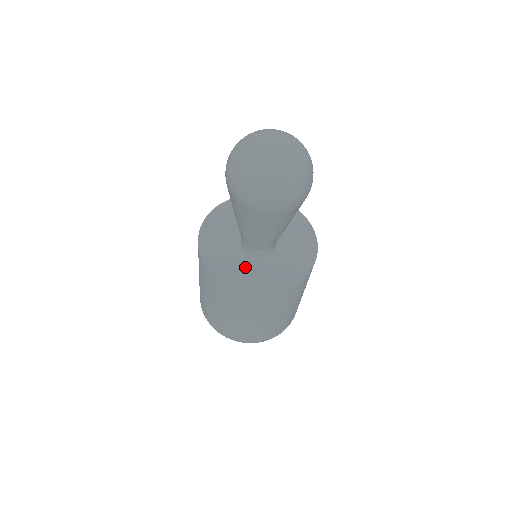
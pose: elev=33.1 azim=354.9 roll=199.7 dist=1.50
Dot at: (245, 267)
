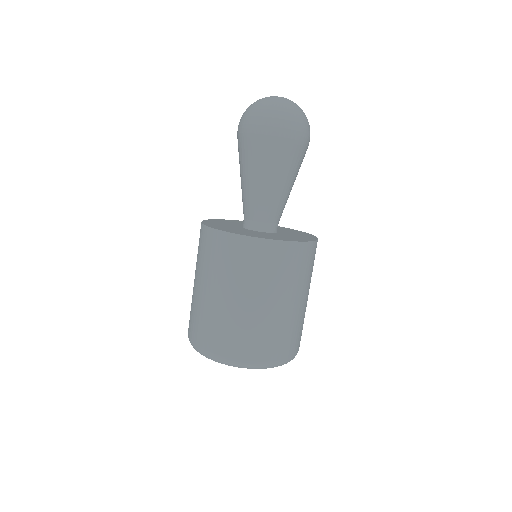
Dot at: (238, 230)
